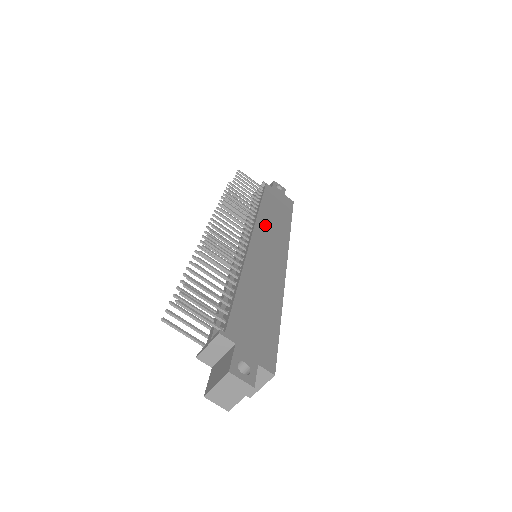
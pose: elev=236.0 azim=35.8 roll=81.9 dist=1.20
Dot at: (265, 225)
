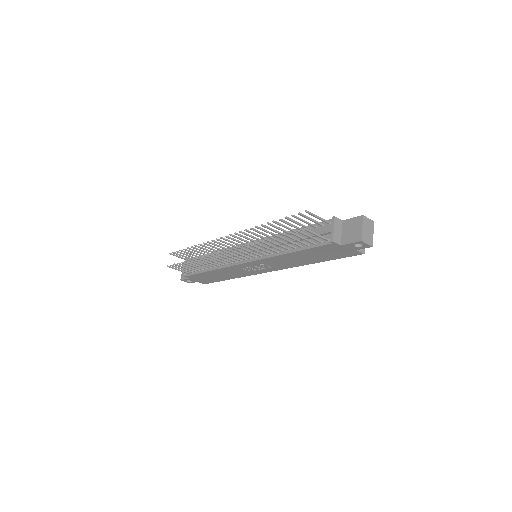
Dot at: occluded
